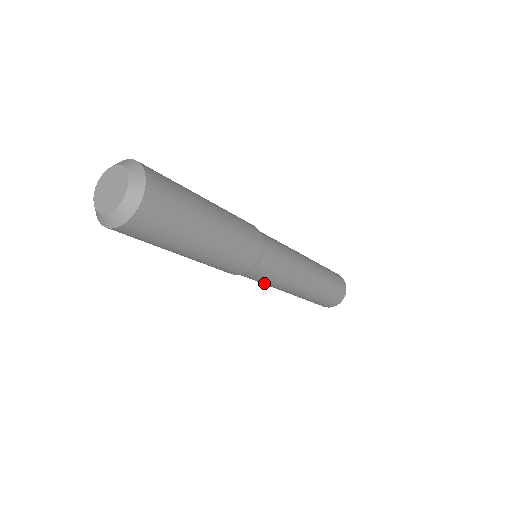
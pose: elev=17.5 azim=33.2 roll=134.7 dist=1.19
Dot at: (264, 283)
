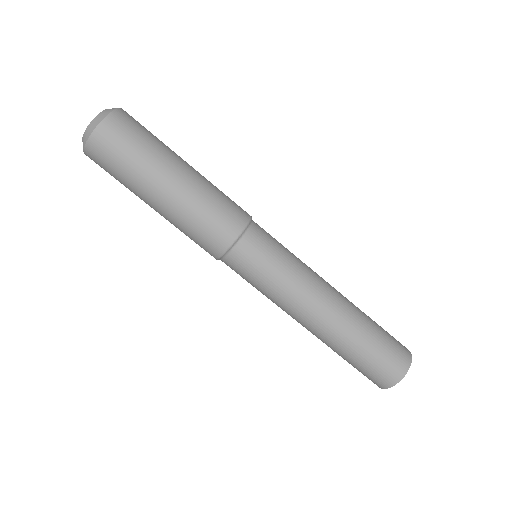
Dot at: (276, 278)
